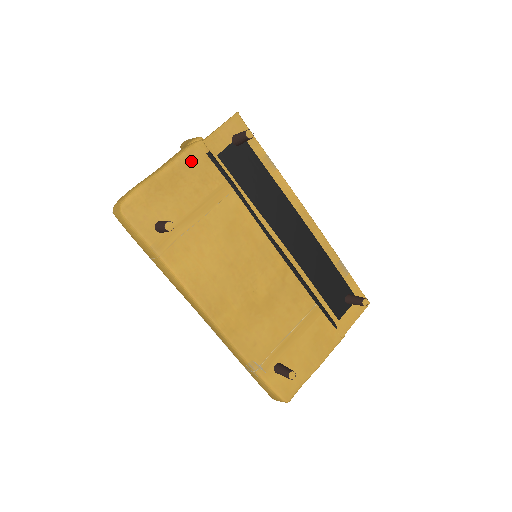
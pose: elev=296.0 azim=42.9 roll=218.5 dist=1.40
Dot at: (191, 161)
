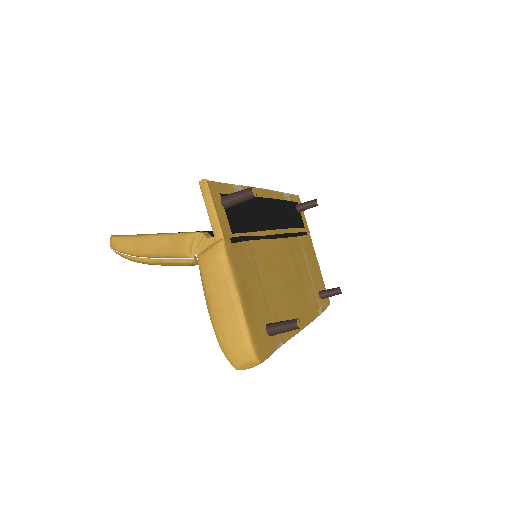
Dot at: (235, 264)
